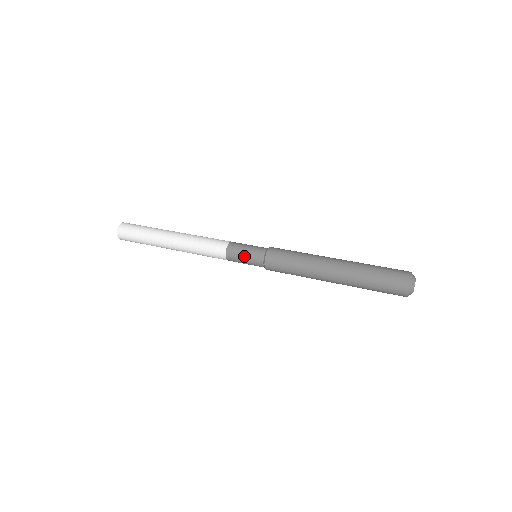
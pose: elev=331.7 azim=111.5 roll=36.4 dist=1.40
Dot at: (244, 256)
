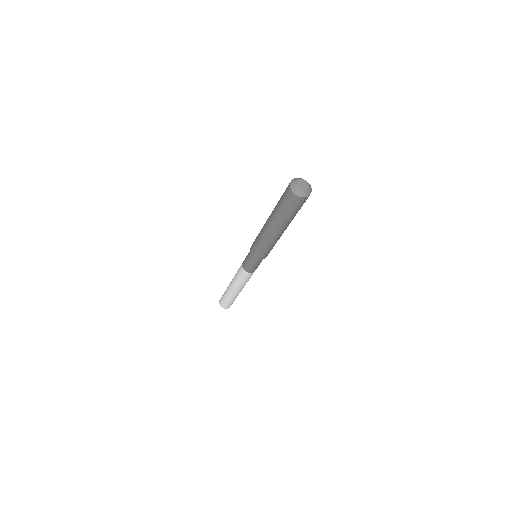
Dot at: occluded
